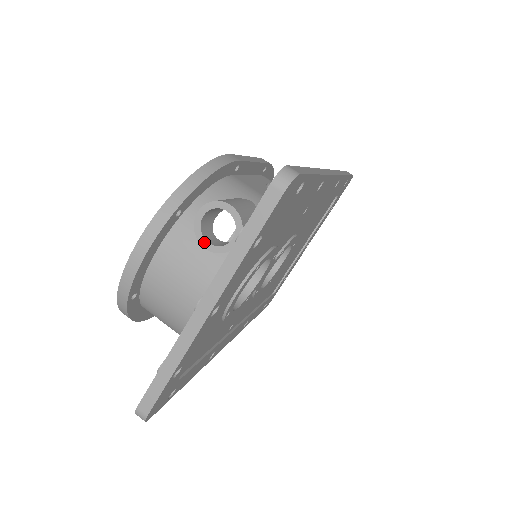
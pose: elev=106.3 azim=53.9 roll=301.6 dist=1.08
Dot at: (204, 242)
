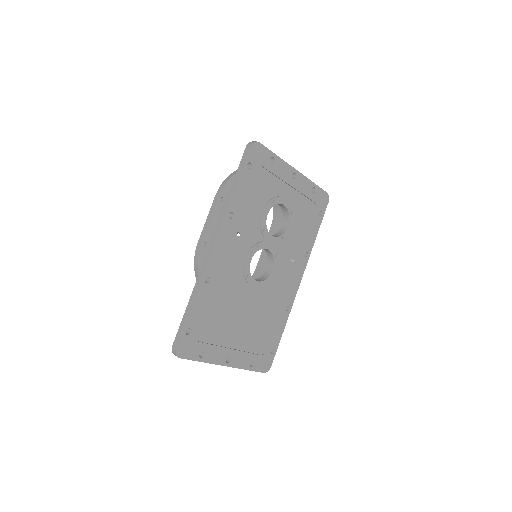
Dot at: occluded
